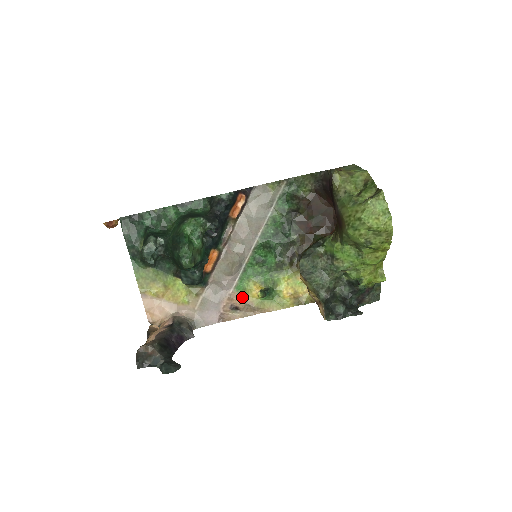
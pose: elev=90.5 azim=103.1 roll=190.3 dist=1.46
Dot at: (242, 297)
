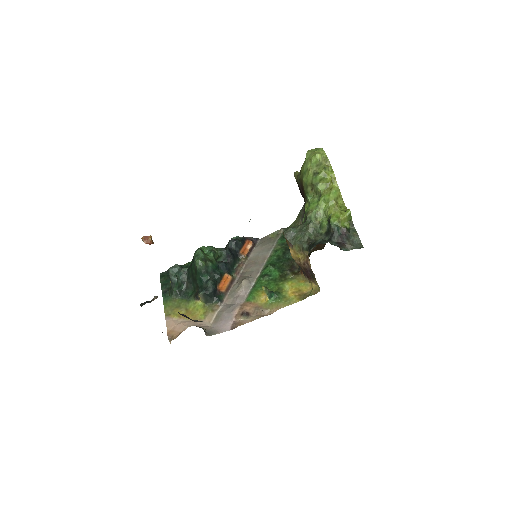
Dot at: (252, 304)
